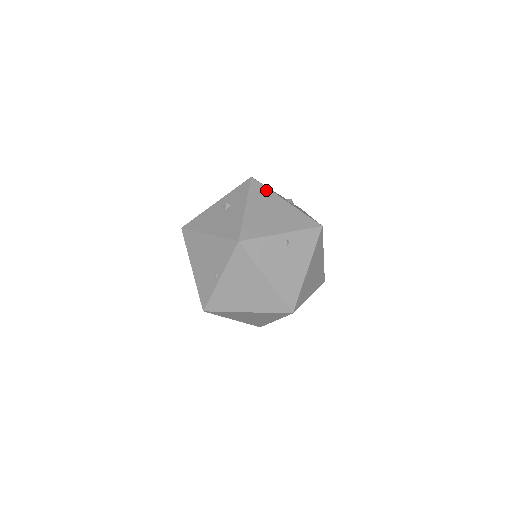
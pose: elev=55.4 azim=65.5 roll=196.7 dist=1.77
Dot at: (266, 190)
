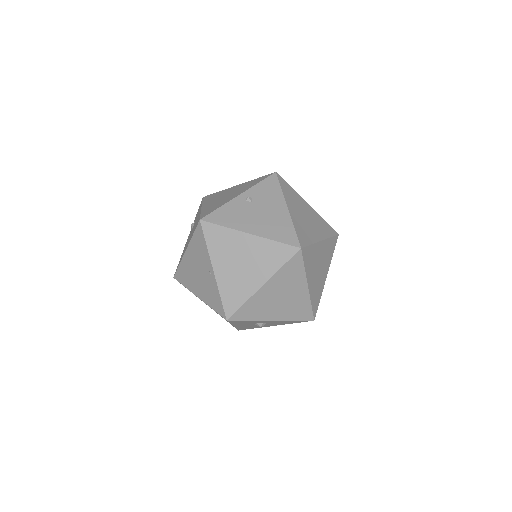
Dot at: (218, 193)
